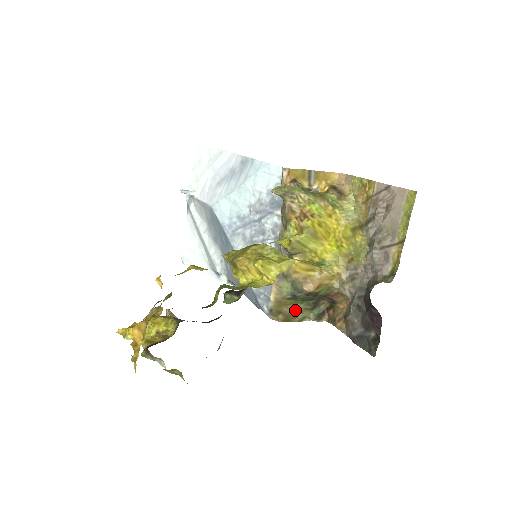
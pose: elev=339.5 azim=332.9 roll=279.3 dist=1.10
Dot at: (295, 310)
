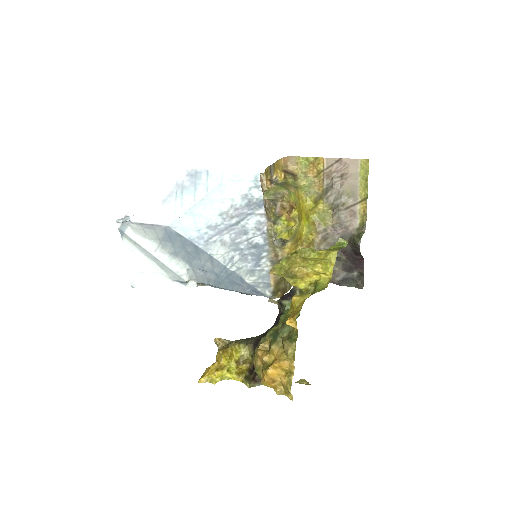
Dot at: (285, 282)
